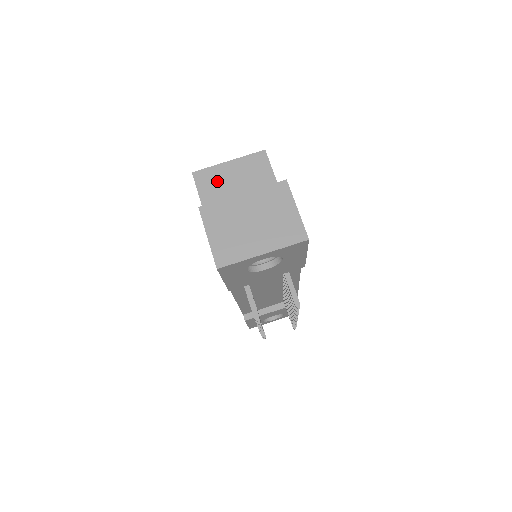
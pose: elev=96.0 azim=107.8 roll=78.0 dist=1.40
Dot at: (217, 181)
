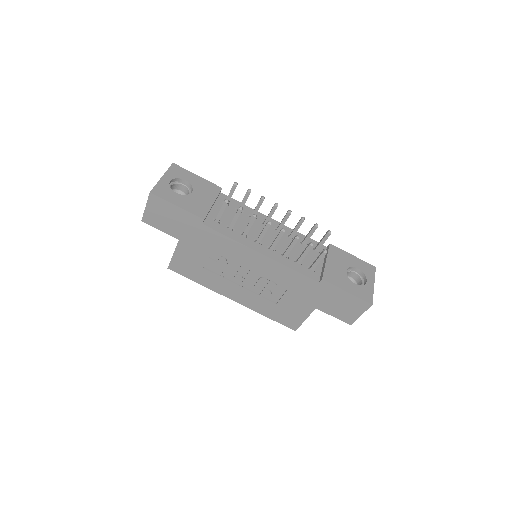
Dot at: occluded
